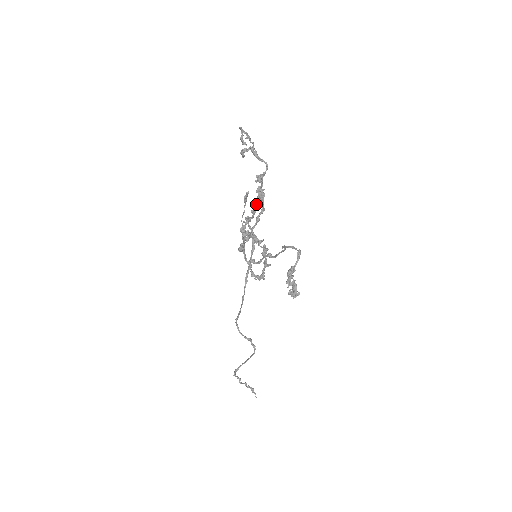
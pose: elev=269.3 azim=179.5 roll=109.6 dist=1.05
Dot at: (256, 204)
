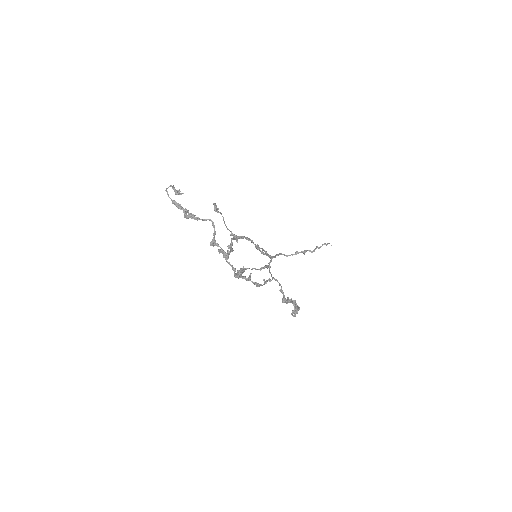
Dot at: occluded
